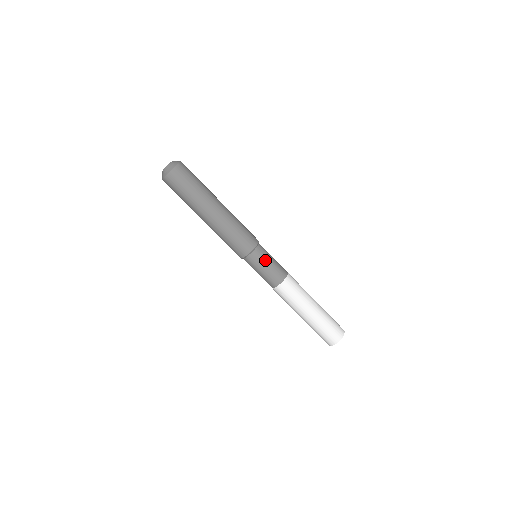
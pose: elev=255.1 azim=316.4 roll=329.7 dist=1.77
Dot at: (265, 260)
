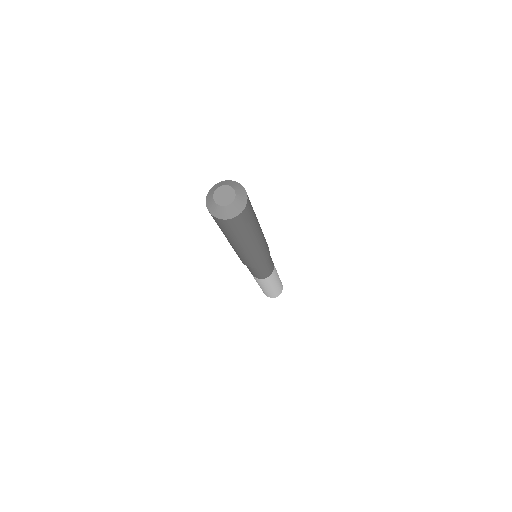
Dot at: (258, 271)
